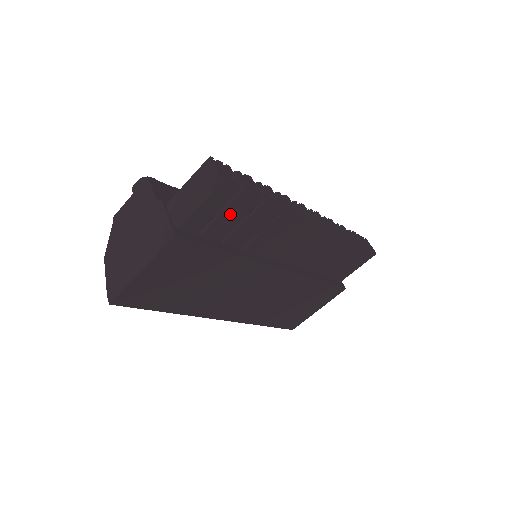
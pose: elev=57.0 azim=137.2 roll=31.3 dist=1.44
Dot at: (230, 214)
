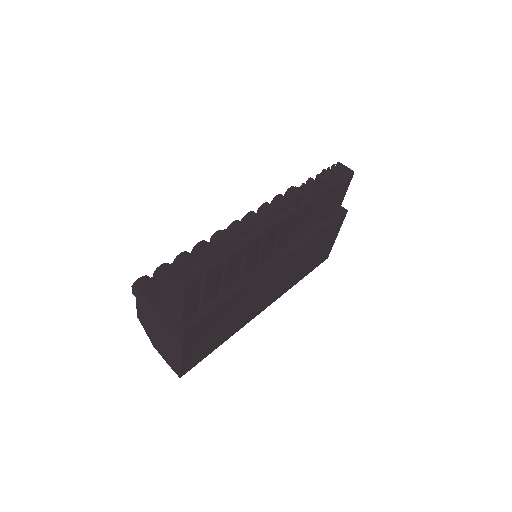
Dot at: (209, 285)
